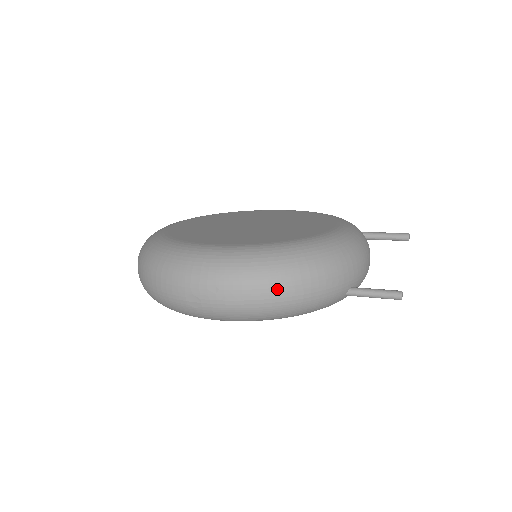
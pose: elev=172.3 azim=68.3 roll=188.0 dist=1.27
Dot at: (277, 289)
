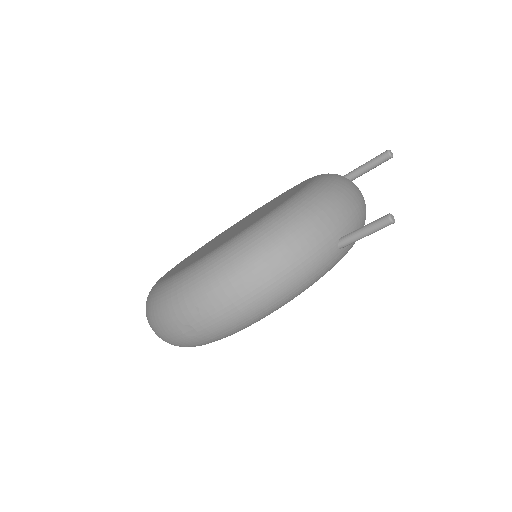
Dot at: (251, 280)
